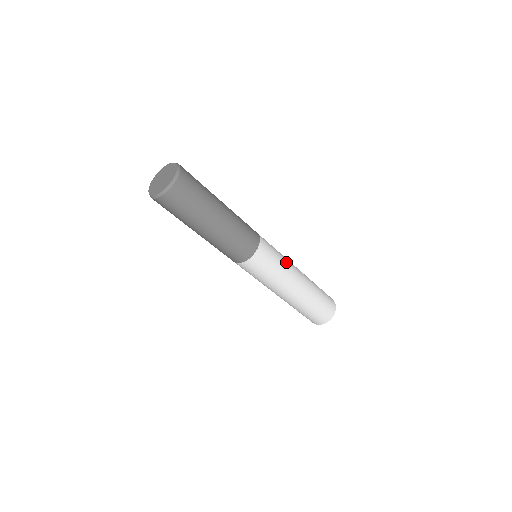
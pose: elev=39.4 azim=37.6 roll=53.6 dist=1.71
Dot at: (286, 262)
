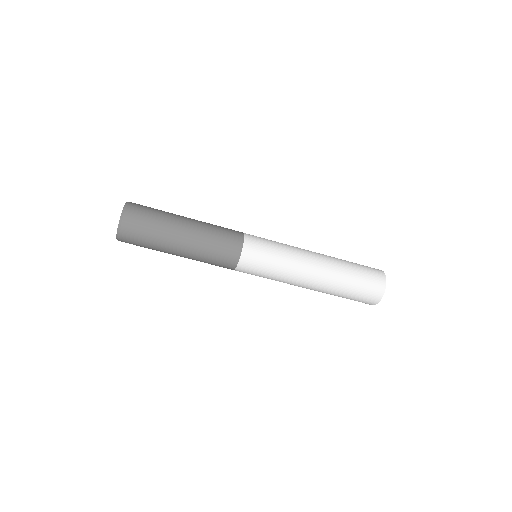
Dot at: (288, 259)
